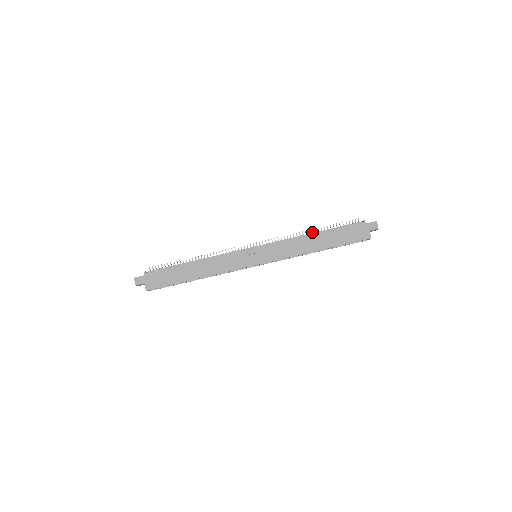
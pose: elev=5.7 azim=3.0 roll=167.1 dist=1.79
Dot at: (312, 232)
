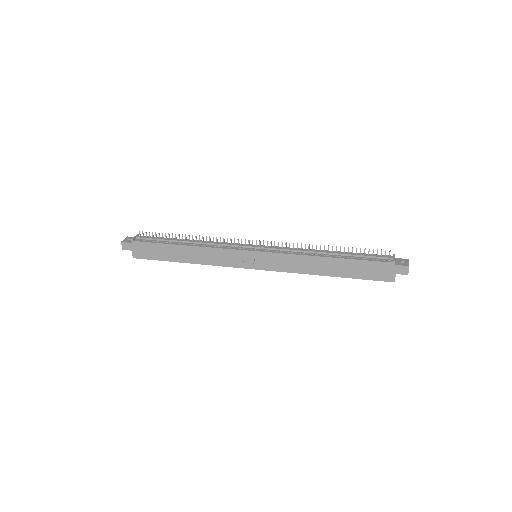
Dot at: (328, 249)
